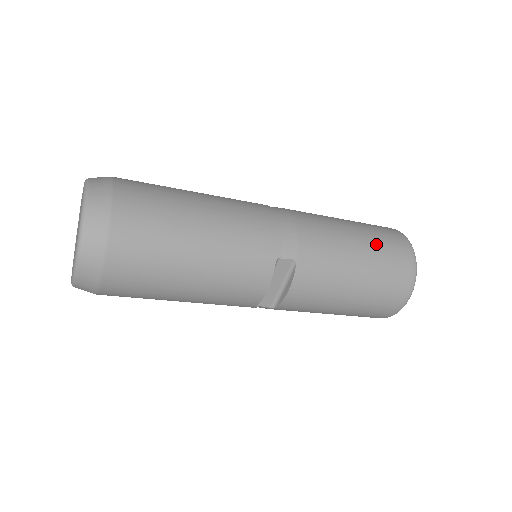
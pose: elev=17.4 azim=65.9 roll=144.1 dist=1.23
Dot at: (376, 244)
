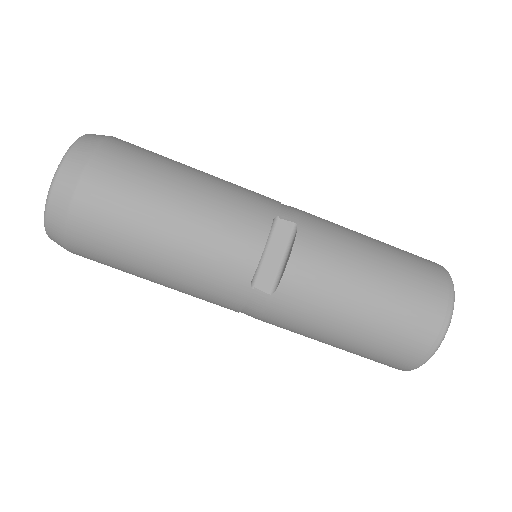
Dot at: (394, 247)
